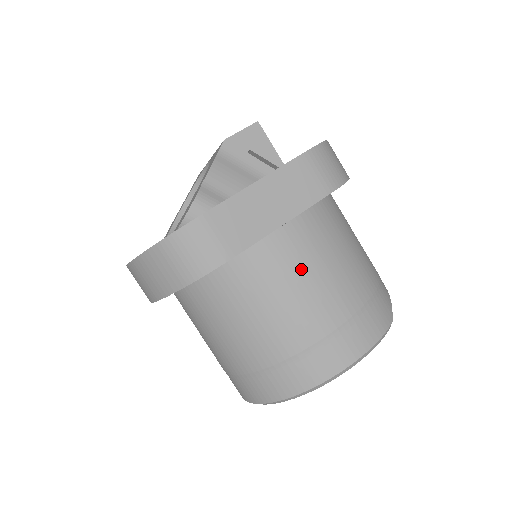
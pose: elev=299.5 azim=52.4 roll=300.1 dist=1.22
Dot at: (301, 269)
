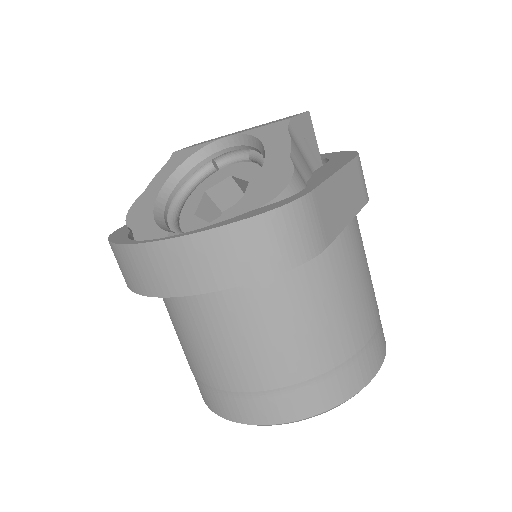
Dot at: (358, 270)
